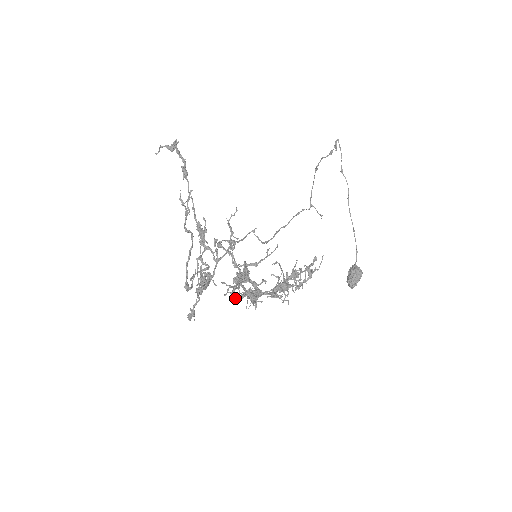
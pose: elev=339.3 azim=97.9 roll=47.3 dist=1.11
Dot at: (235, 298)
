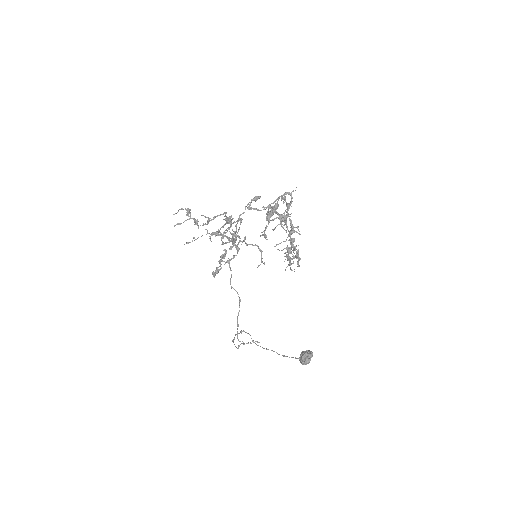
Dot at: (281, 198)
